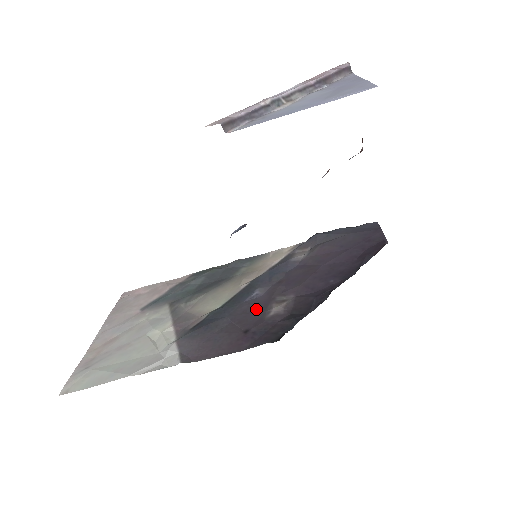
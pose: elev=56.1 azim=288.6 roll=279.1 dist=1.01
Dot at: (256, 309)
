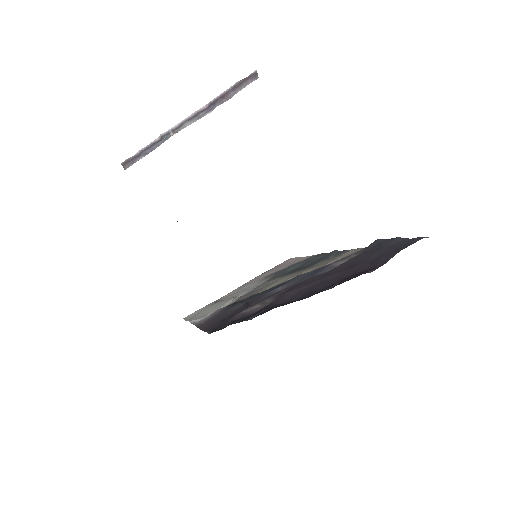
Dot at: (252, 303)
